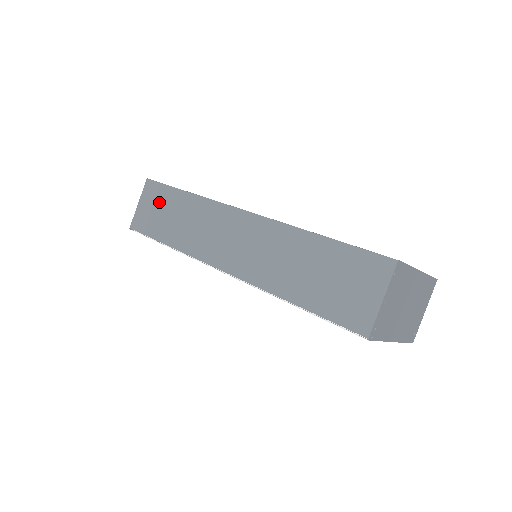
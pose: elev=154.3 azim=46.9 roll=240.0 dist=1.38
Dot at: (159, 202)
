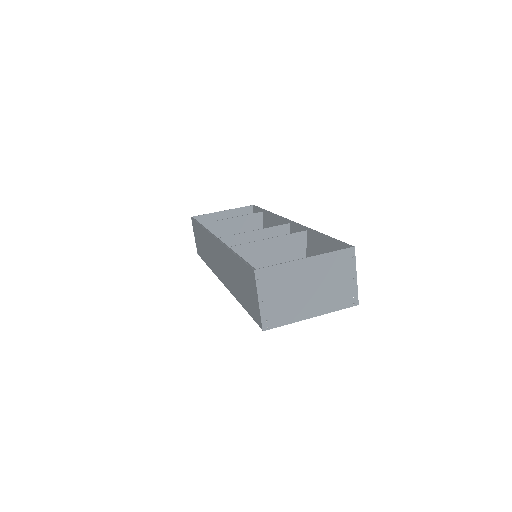
Dot at: (198, 234)
